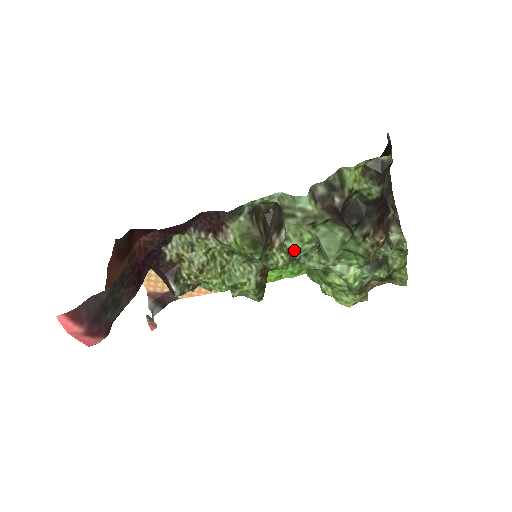
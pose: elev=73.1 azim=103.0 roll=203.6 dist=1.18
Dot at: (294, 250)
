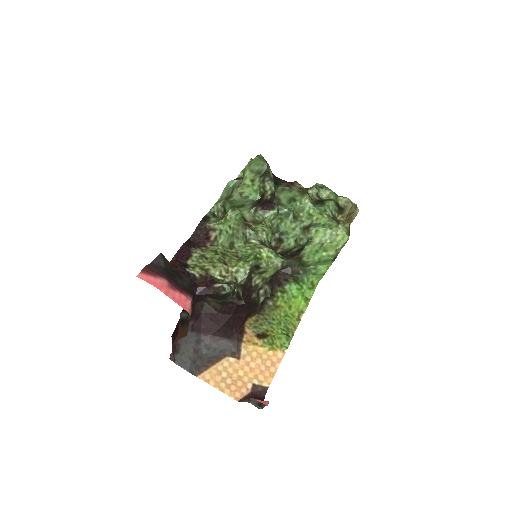
Dot at: (251, 194)
